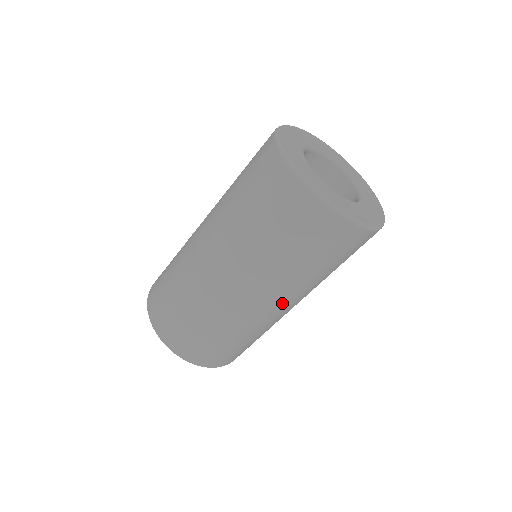
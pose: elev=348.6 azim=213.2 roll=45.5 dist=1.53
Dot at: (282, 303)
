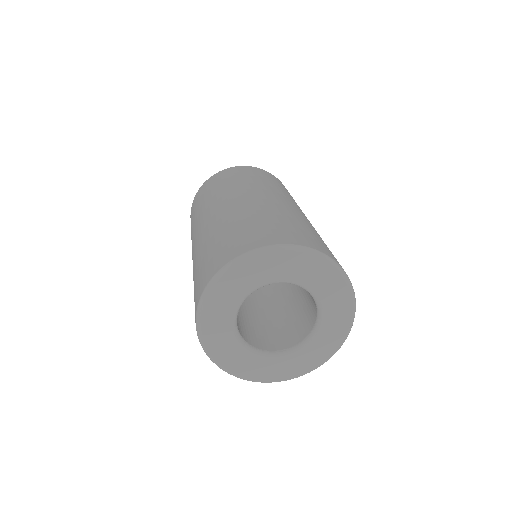
Dot at: occluded
